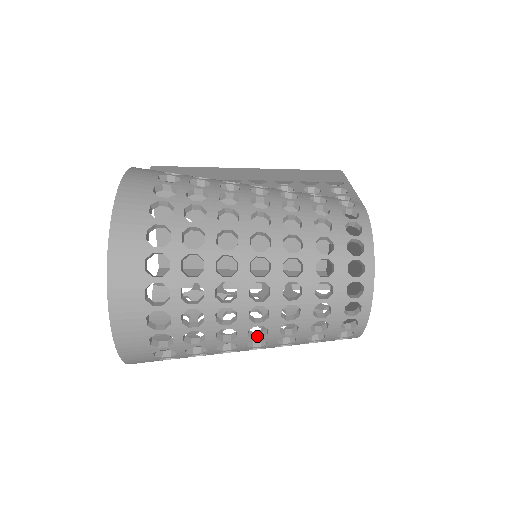
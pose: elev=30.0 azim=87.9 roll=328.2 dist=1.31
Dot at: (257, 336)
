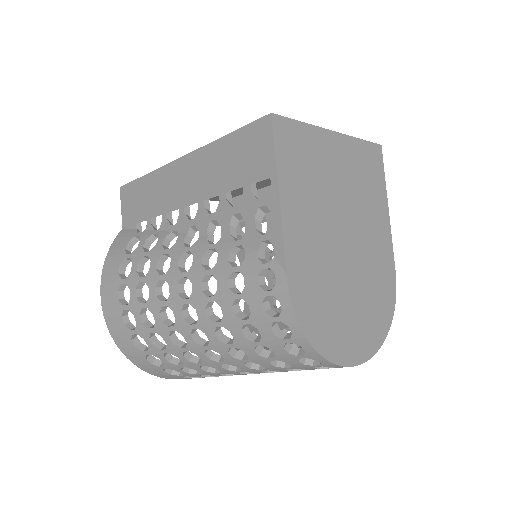
Dot at: occluded
